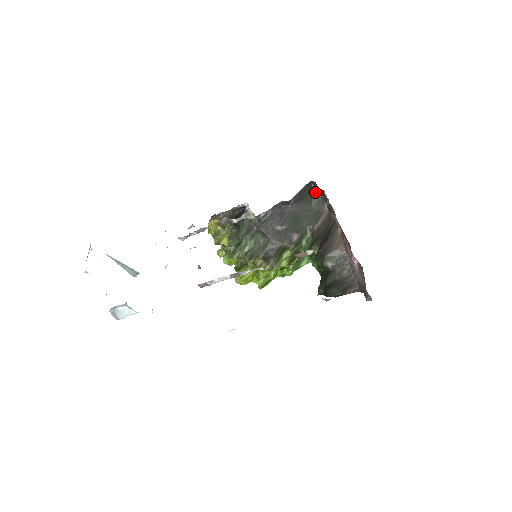
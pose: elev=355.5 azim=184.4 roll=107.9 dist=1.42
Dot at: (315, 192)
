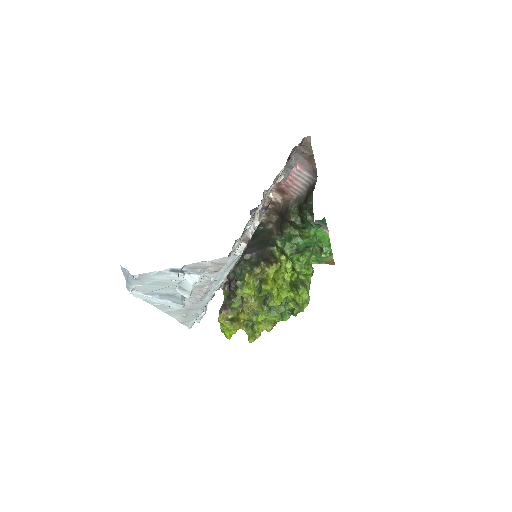
Dot at: (256, 232)
